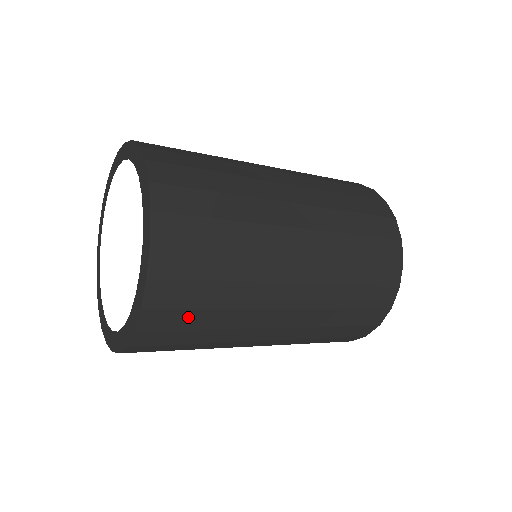
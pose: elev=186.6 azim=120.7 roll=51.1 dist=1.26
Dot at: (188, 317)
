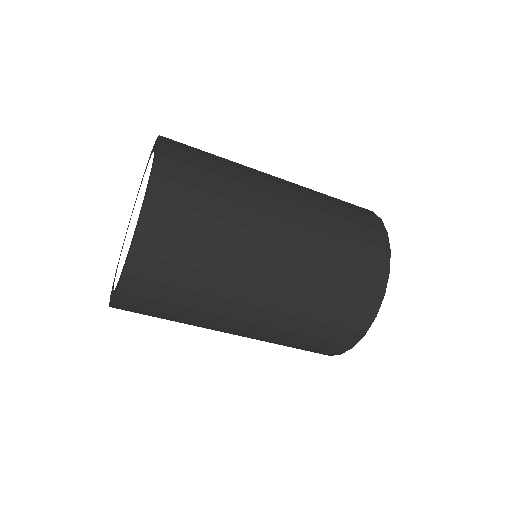
Dot at: (187, 220)
